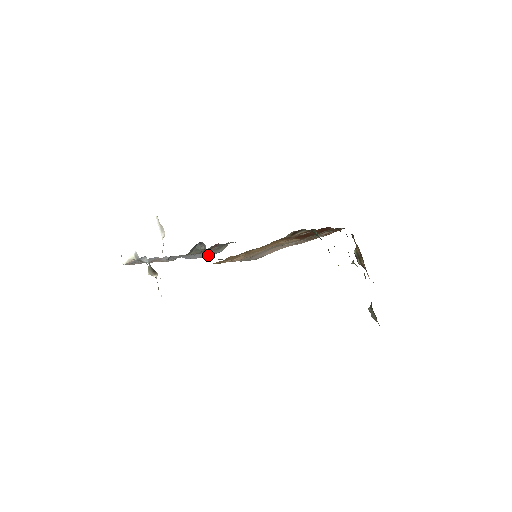
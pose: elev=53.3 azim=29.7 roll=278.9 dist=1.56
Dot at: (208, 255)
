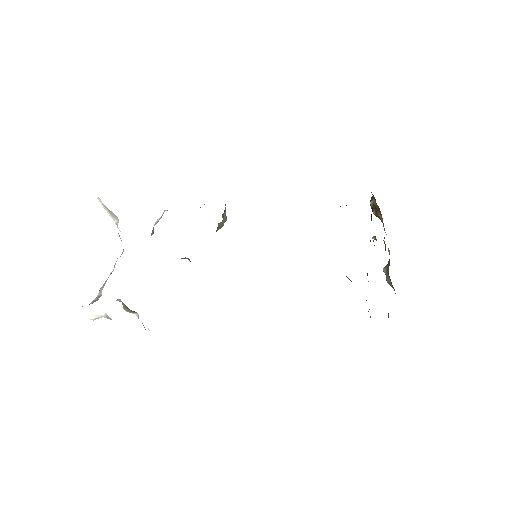
Dot at: occluded
